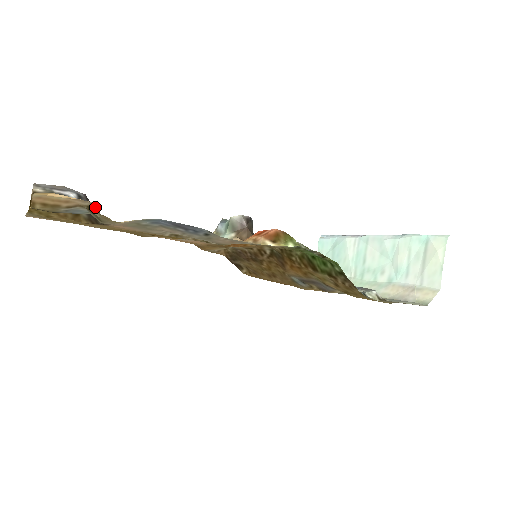
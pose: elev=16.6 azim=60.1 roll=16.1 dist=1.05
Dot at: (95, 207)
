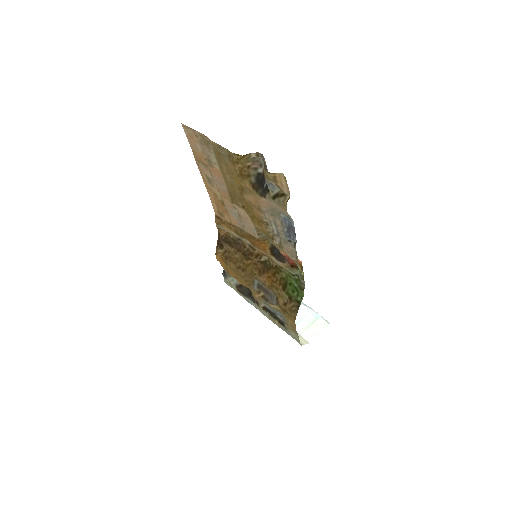
Dot at: (286, 196)
